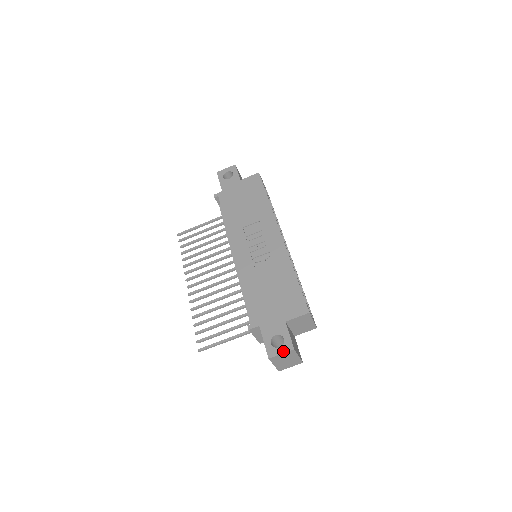
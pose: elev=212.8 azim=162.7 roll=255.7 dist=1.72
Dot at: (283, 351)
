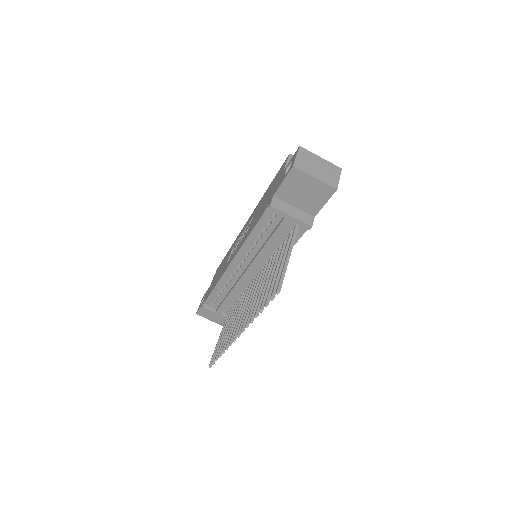
Dot at: (295, 156)
